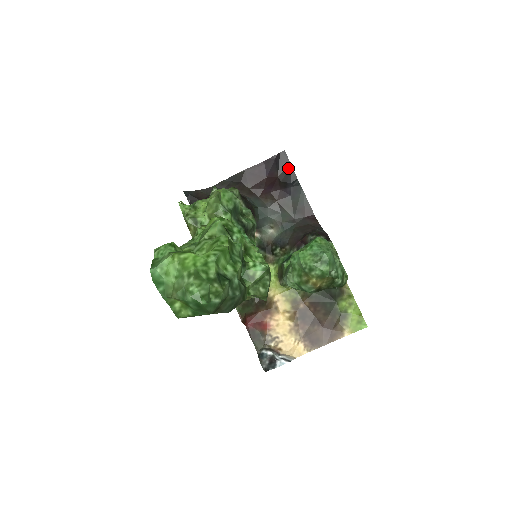
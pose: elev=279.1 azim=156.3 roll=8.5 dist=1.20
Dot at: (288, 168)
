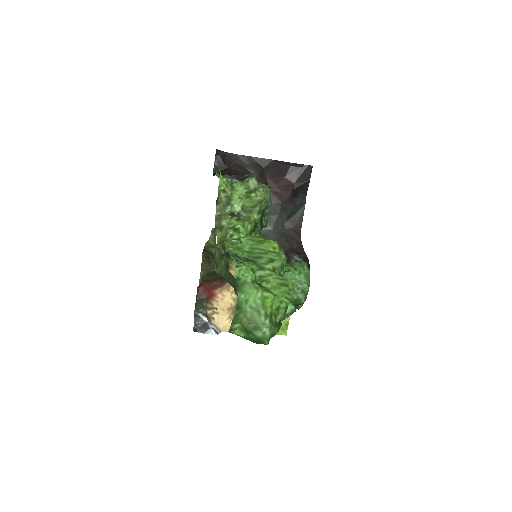
Dot at: (306, 182)
